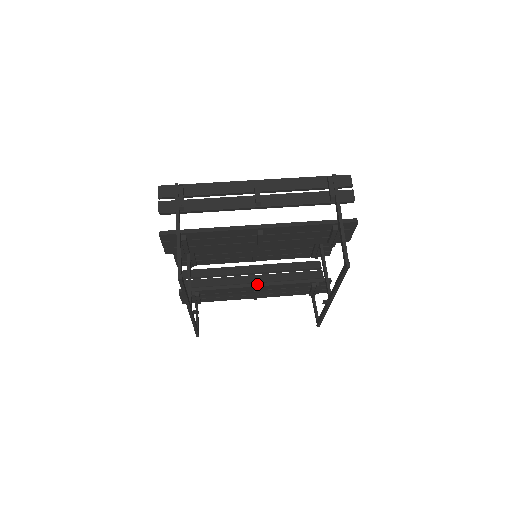
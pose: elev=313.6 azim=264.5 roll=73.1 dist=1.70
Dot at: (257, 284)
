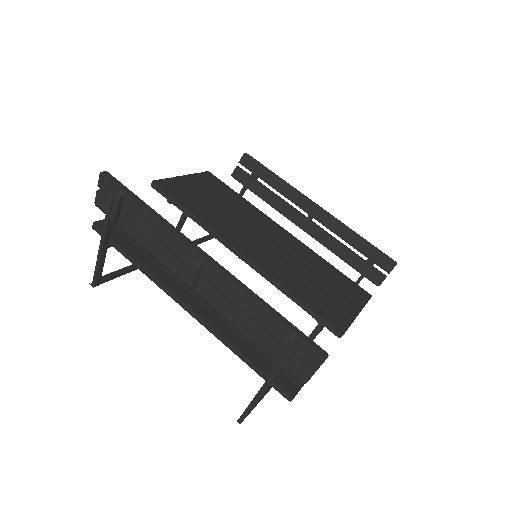
Dot at: occluded
